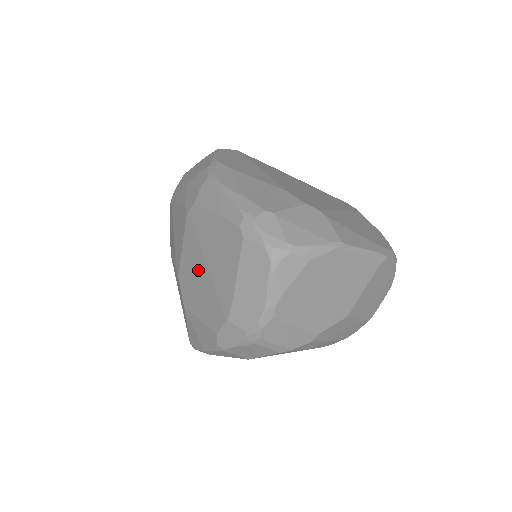
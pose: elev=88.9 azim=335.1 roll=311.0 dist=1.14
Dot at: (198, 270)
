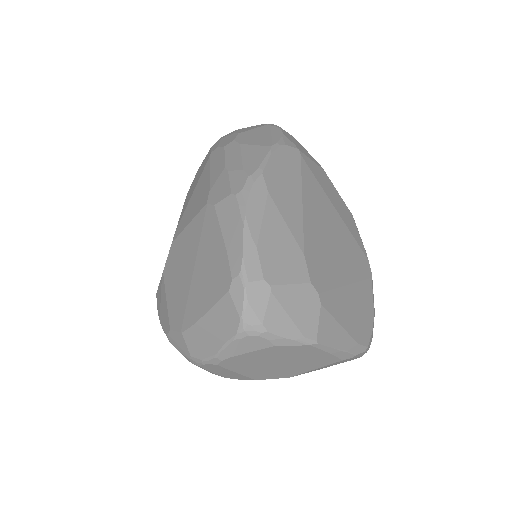
Dot at: (186, 263)
